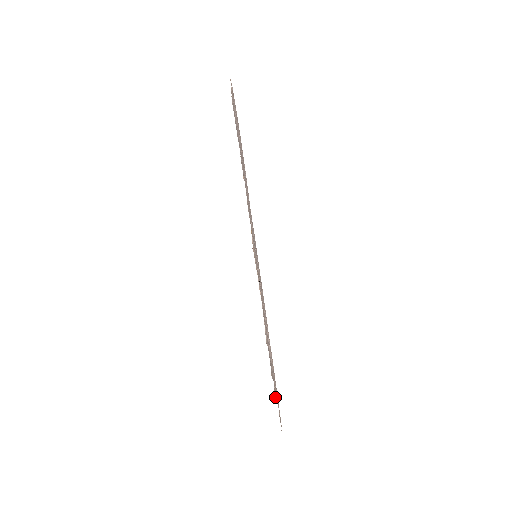
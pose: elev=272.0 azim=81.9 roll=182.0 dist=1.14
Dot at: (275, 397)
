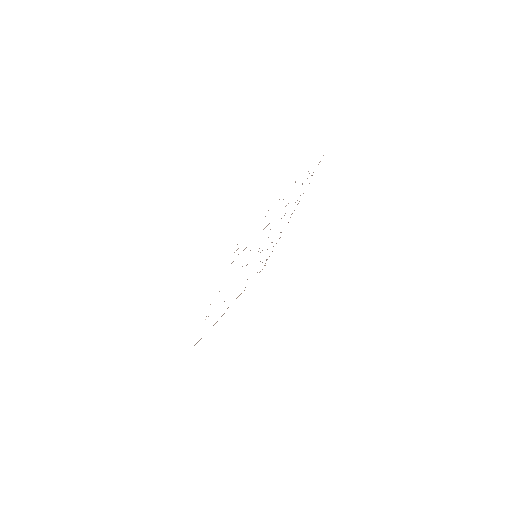
Dot at: occluded
